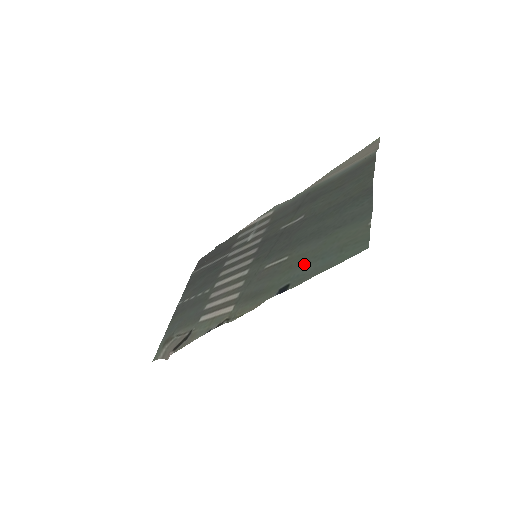
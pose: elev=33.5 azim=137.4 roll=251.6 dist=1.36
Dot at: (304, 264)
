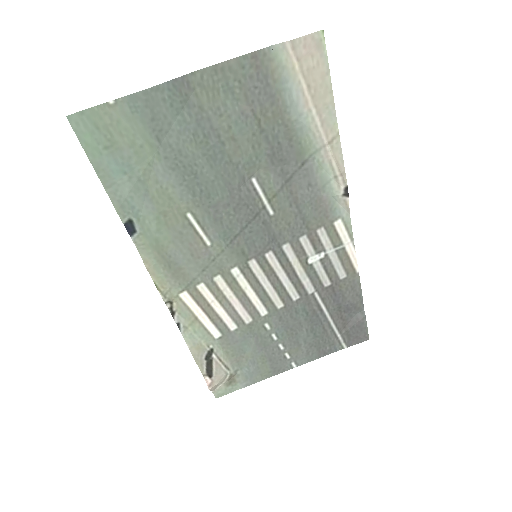
Dot at: (143, 195)
